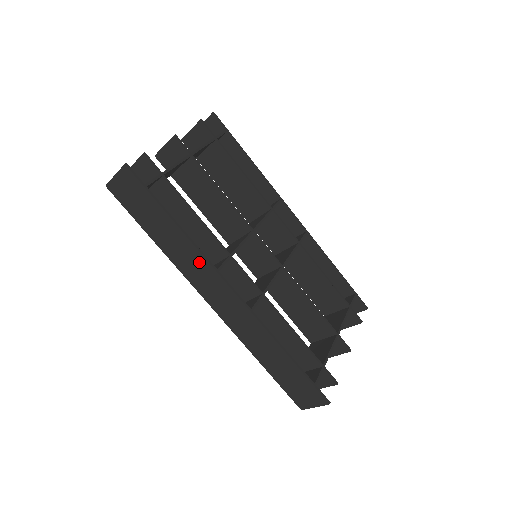
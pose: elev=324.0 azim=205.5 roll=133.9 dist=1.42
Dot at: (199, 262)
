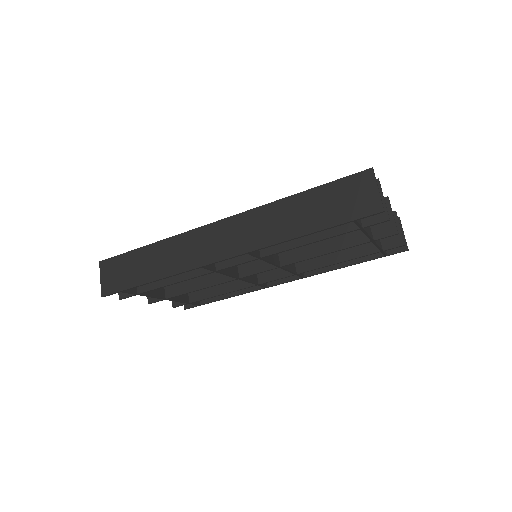
Dot at: (183, 242)
